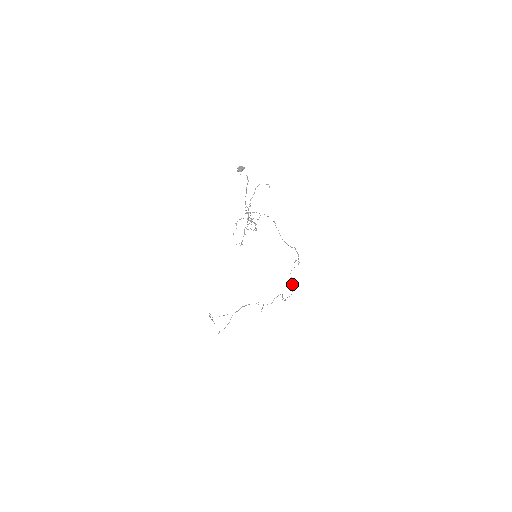
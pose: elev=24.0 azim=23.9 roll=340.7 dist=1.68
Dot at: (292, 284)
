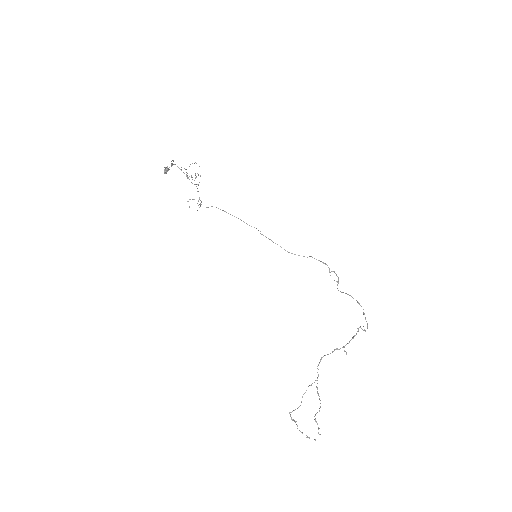
Dot at: occluded
